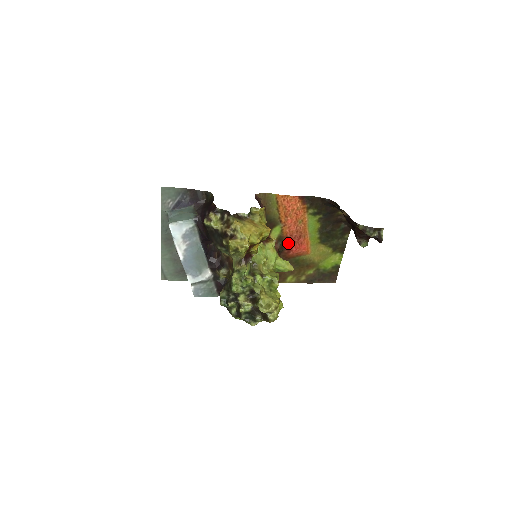
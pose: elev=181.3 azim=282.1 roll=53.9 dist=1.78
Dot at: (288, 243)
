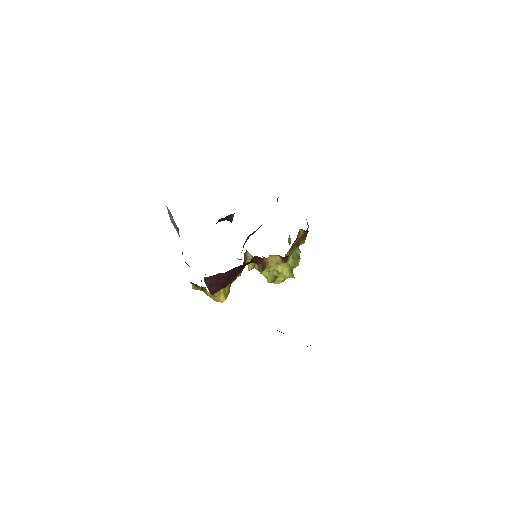
Dot at: occluded
